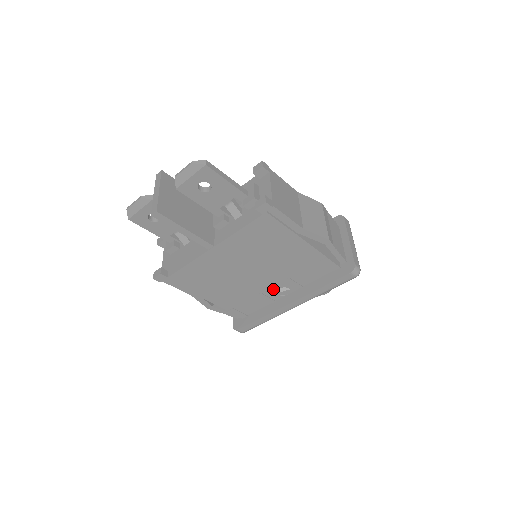
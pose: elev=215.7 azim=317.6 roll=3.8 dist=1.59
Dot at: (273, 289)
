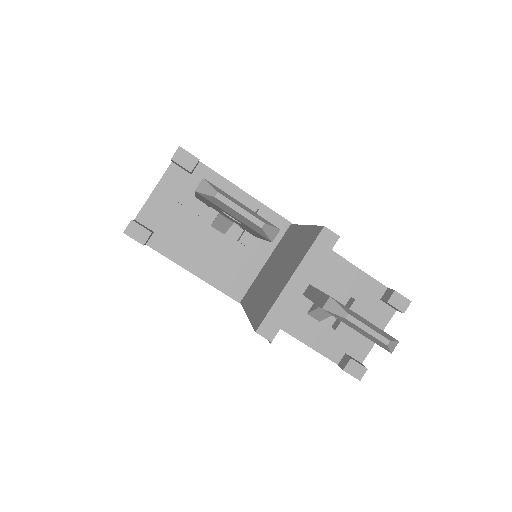
Dot at: occluded
